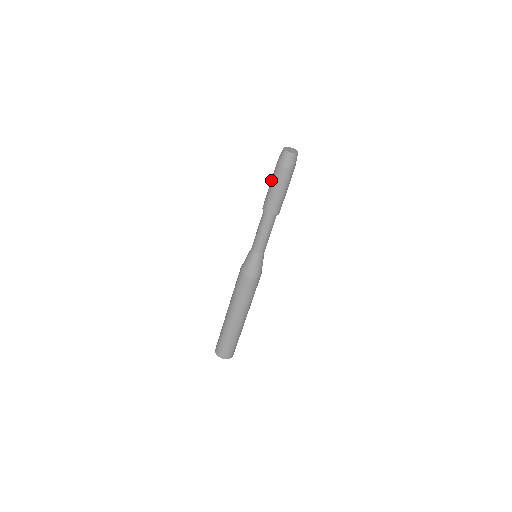
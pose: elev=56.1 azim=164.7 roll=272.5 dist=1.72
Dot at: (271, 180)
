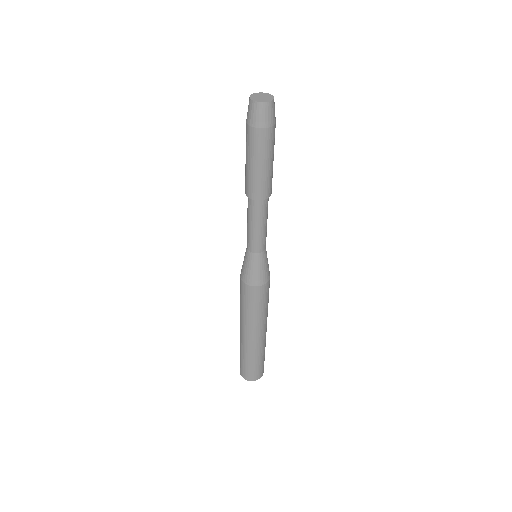
Dot at: (251, 155)
